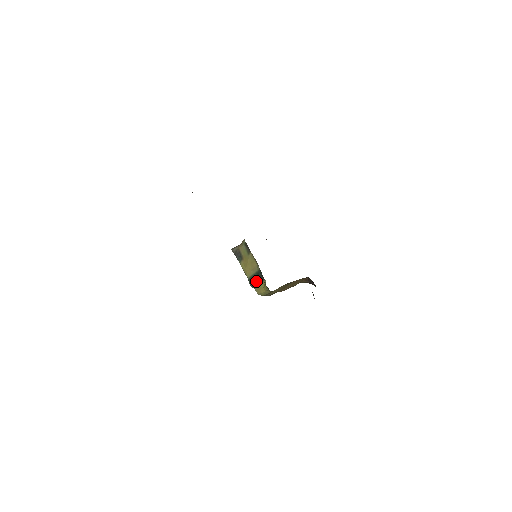
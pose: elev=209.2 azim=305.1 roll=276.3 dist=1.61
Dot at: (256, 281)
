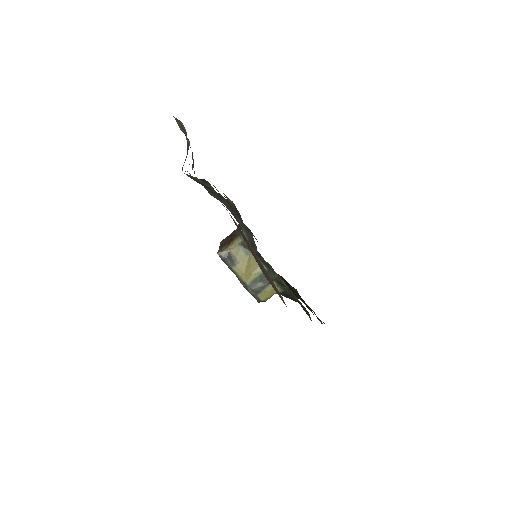
Dot at: (260, 285)
